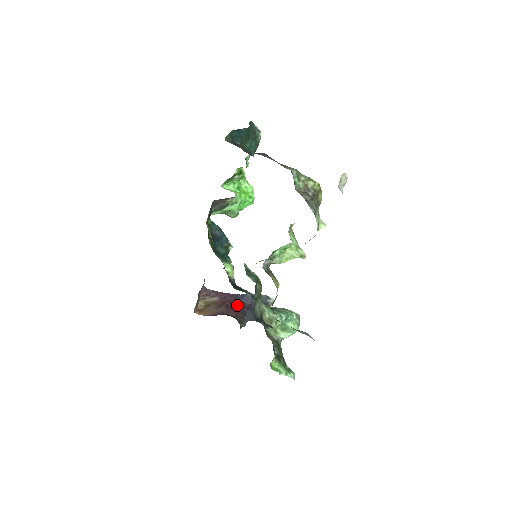
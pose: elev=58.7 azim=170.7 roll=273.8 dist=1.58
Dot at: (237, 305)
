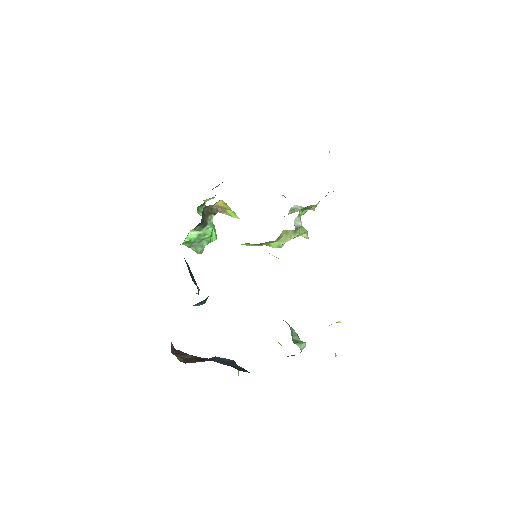
Dot at: occluded
